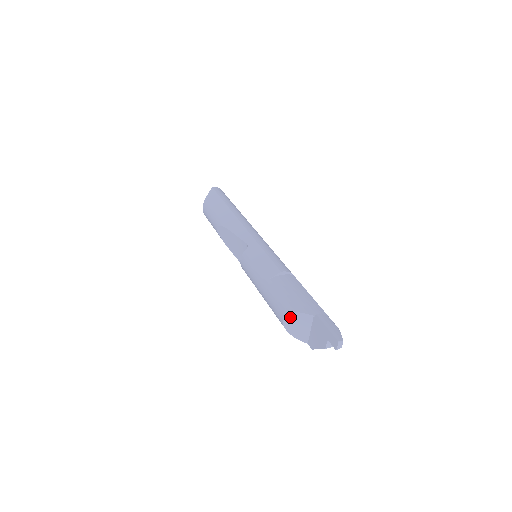
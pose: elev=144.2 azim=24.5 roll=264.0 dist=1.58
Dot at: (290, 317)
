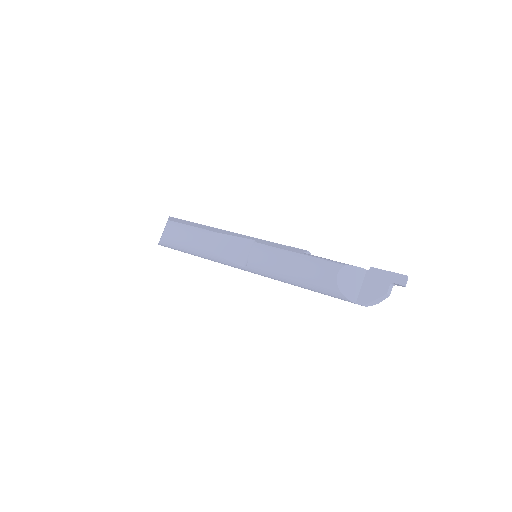
Dot at: (345, 271)
